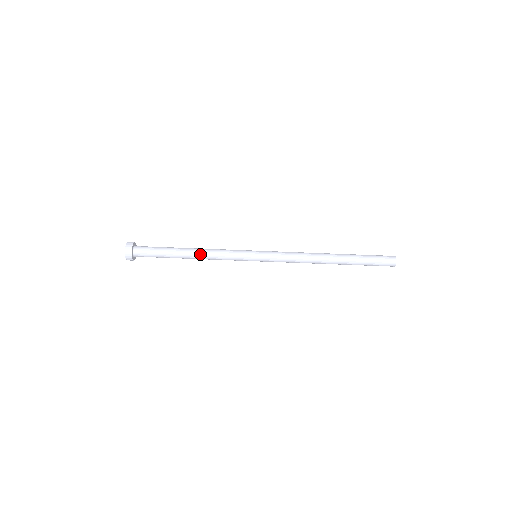
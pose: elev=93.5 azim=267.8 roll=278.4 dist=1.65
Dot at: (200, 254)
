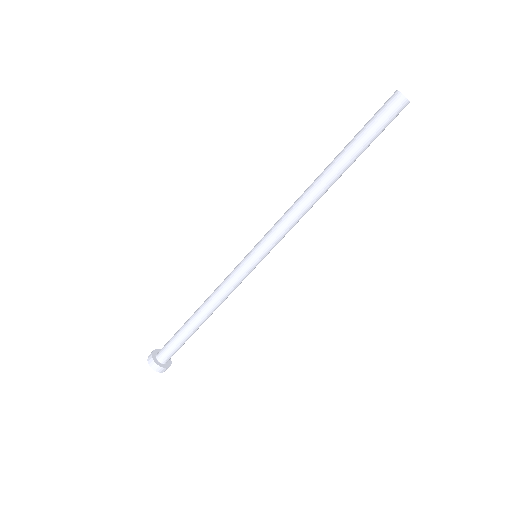
Dot at: (211, 311)
